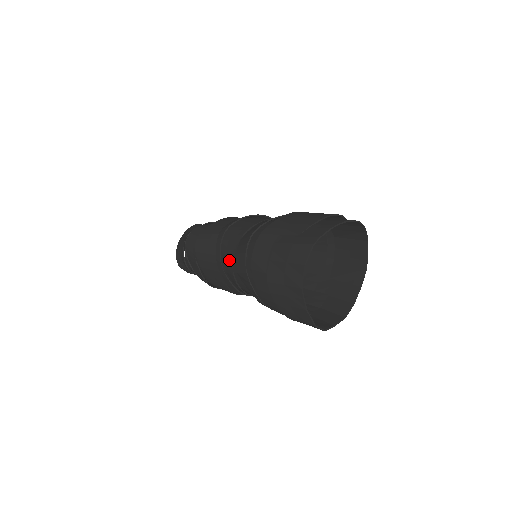
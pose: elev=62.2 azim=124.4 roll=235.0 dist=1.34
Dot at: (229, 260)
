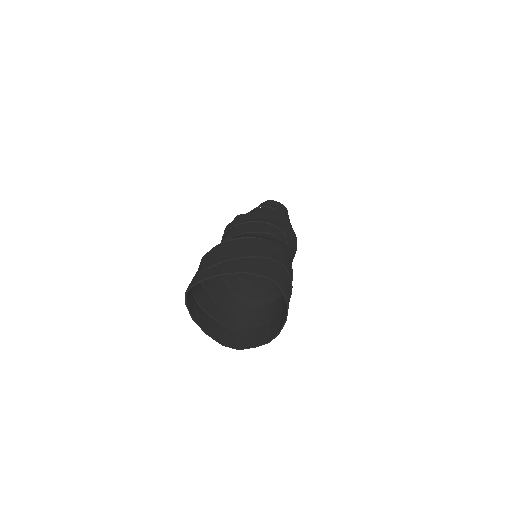
Dot at: occluded
